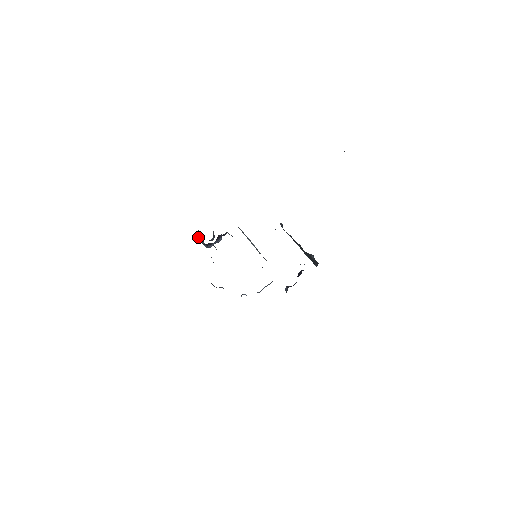
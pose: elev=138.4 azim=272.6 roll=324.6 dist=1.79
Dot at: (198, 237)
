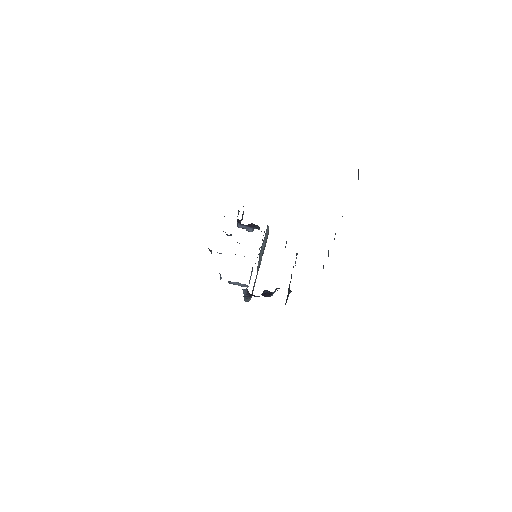
Dot at: occluded
